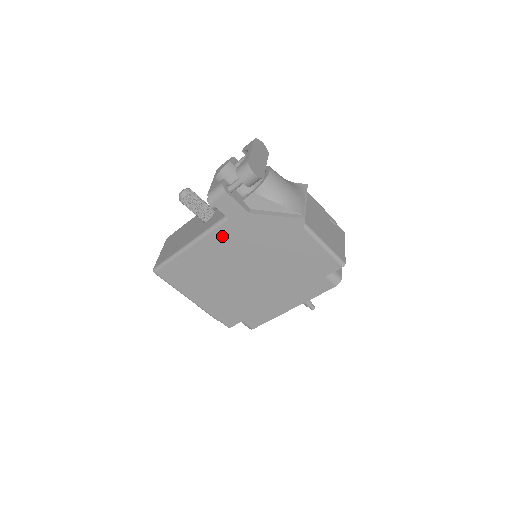
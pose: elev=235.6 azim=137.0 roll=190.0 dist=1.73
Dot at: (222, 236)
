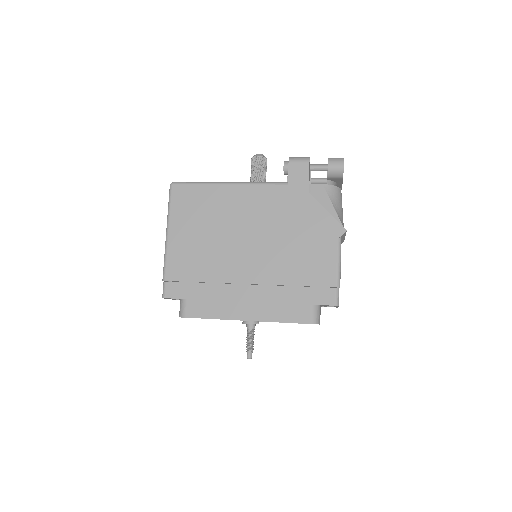
Dot at: (266, 195)
